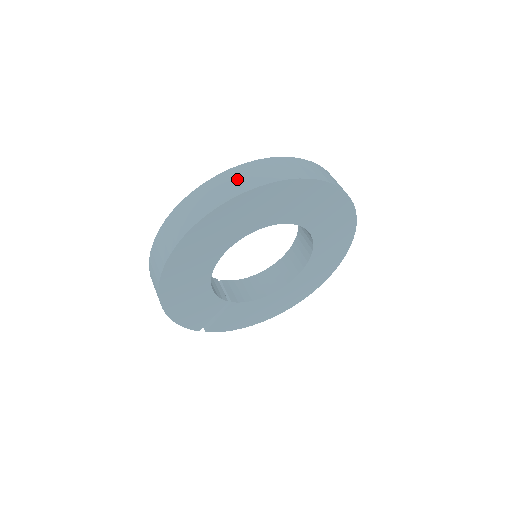
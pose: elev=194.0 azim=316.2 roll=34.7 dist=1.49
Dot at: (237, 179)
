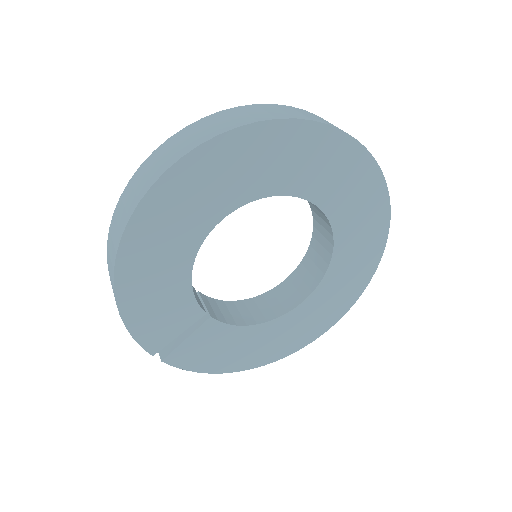
Dot at: (265, 110)
